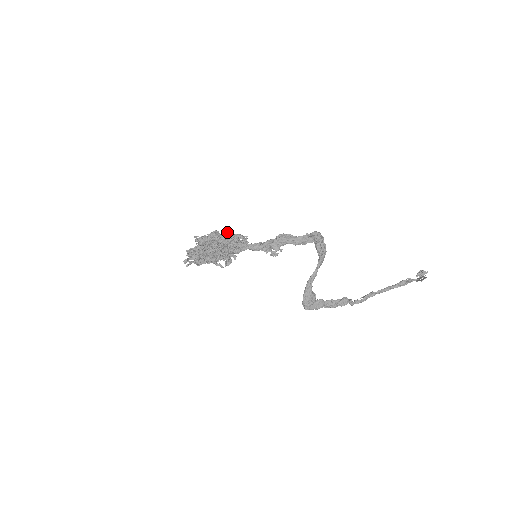
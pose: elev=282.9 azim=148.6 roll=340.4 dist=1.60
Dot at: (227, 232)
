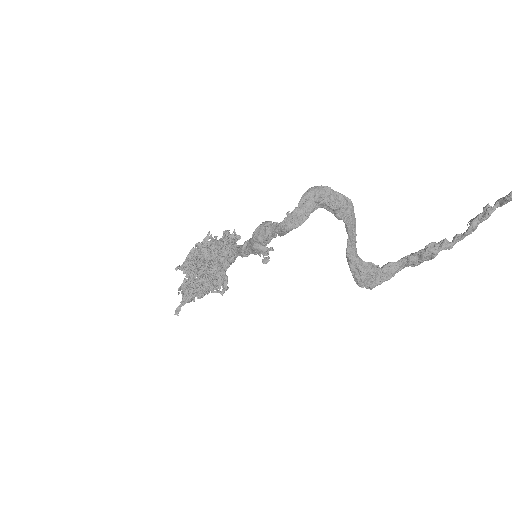
Dot at: (205, 244)
